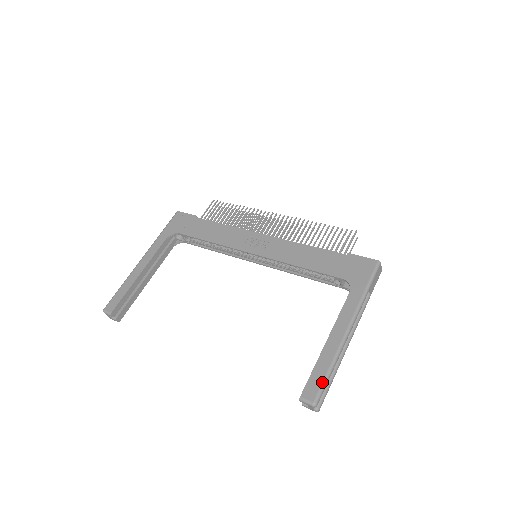
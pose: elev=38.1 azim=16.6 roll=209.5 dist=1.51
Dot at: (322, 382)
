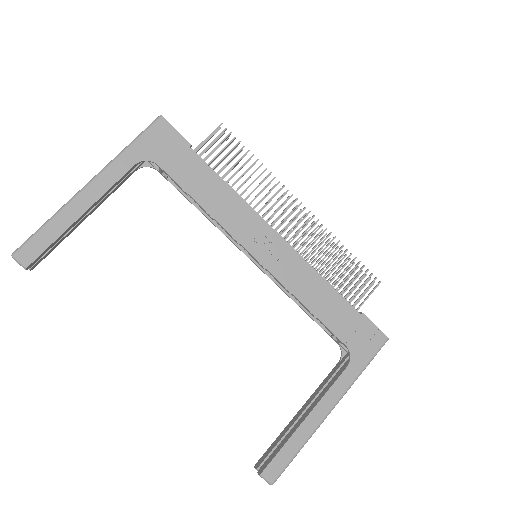
Dot at: (287, 464)
